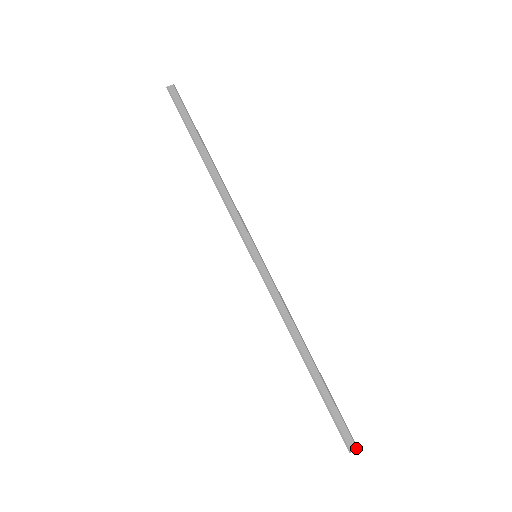
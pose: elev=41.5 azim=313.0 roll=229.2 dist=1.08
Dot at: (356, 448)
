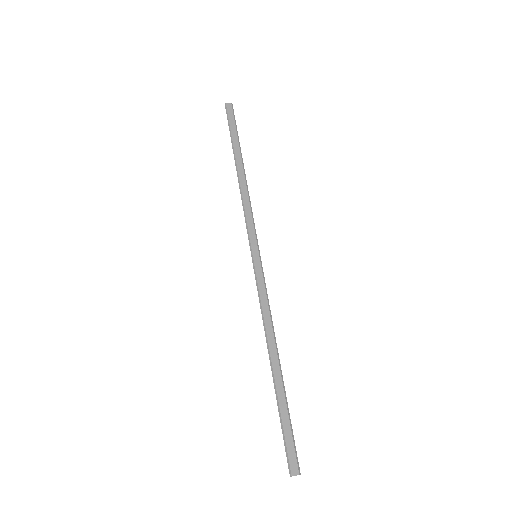
Dot at: (298, 474)
